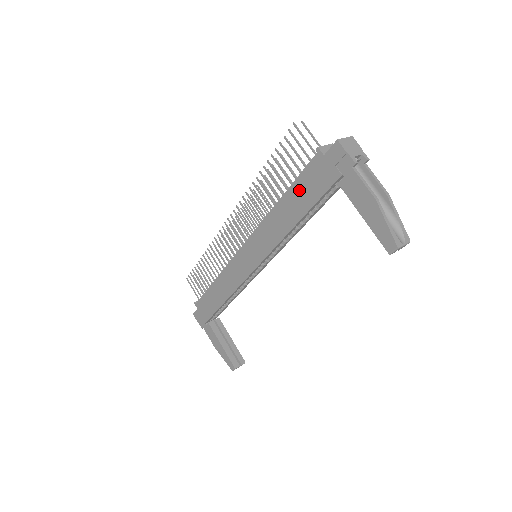
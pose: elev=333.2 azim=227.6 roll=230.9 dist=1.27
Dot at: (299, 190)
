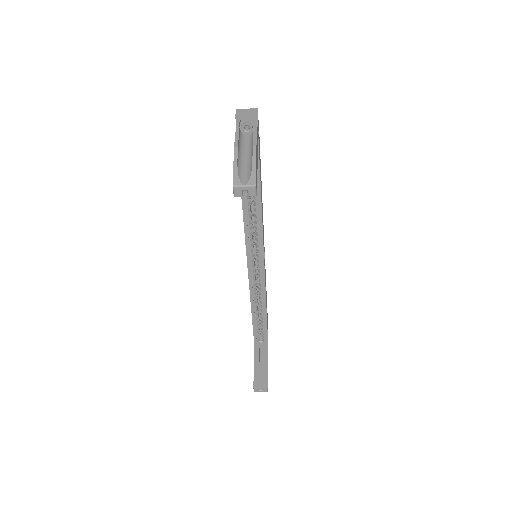
Dot at: occluded
